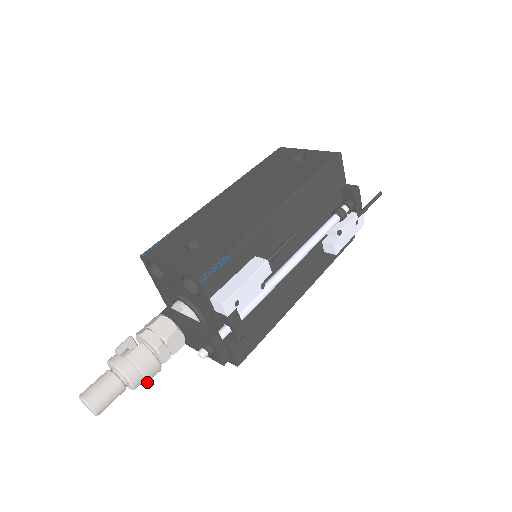
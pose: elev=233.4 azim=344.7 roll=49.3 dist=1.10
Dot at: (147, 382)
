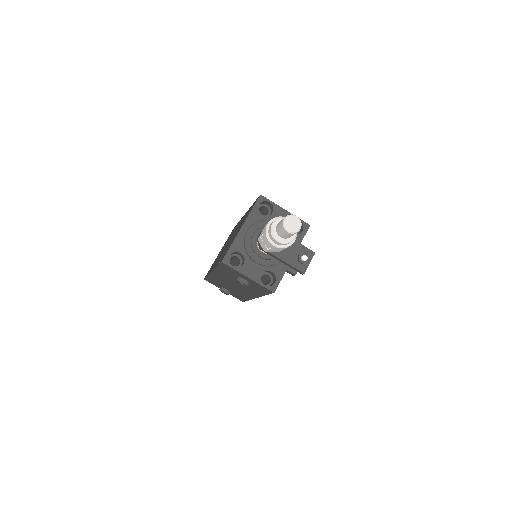
Dot at: occluded
